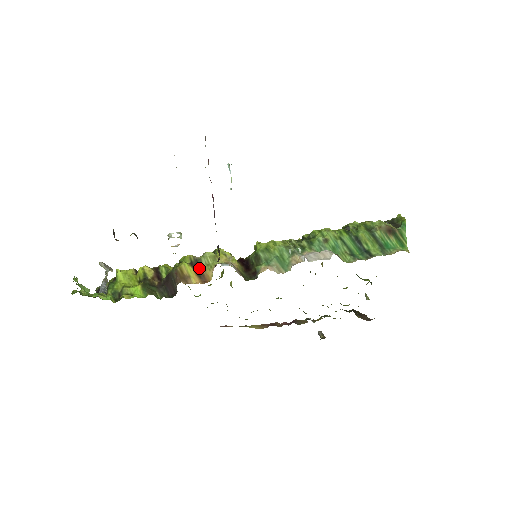
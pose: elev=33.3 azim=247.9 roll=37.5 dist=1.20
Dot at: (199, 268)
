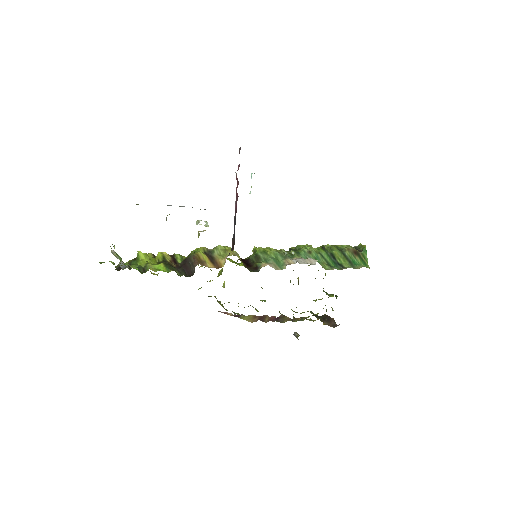
Dot at: (212, 257)
